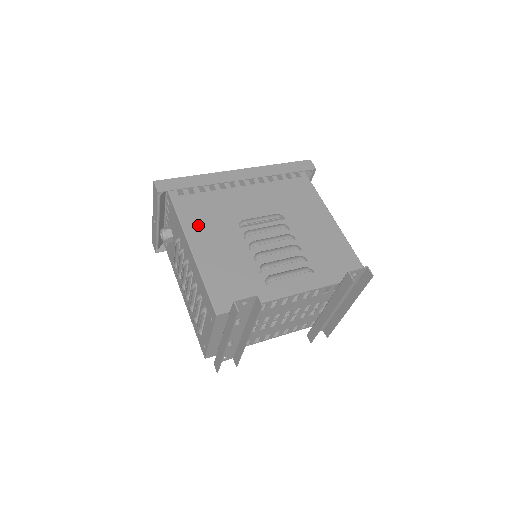
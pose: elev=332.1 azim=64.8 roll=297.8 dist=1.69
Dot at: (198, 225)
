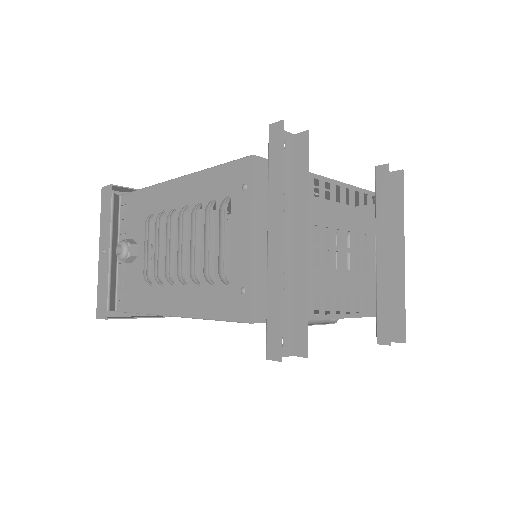
Dot at: occluded
